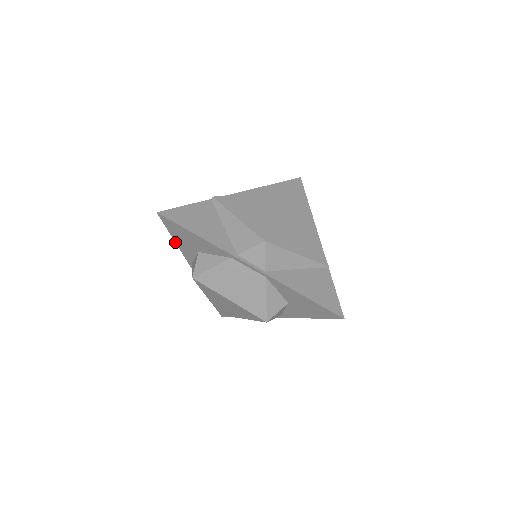
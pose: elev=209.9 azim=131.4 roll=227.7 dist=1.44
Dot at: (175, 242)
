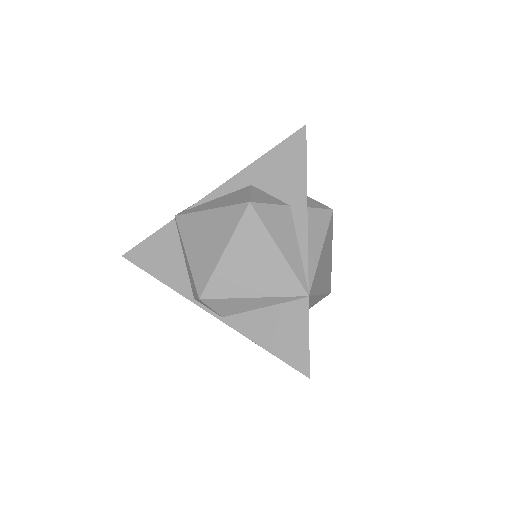
Dot at: occluded
